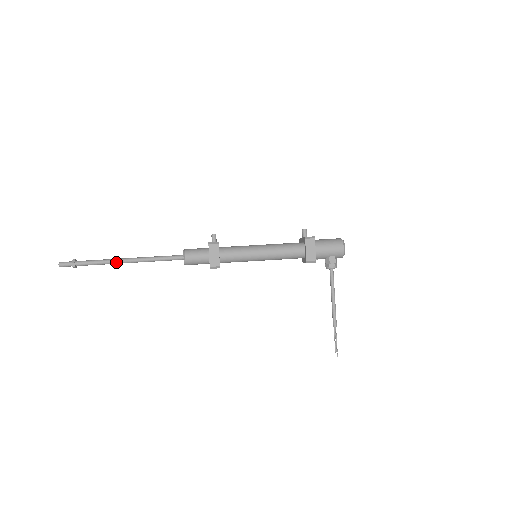
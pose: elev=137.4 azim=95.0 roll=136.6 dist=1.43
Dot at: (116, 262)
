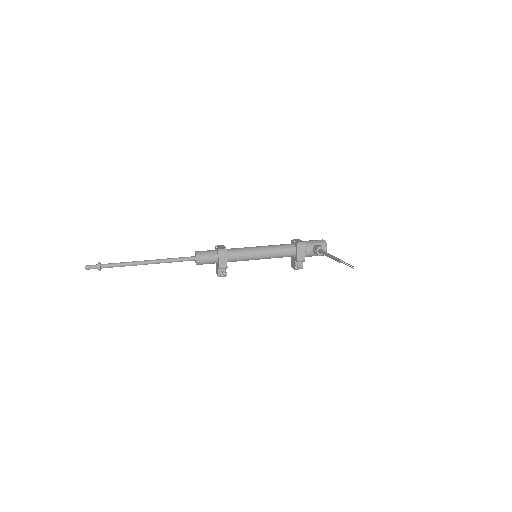
Dot at: (137, 262)
